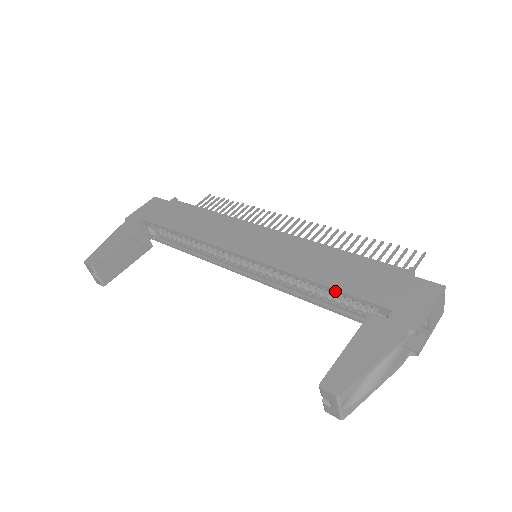
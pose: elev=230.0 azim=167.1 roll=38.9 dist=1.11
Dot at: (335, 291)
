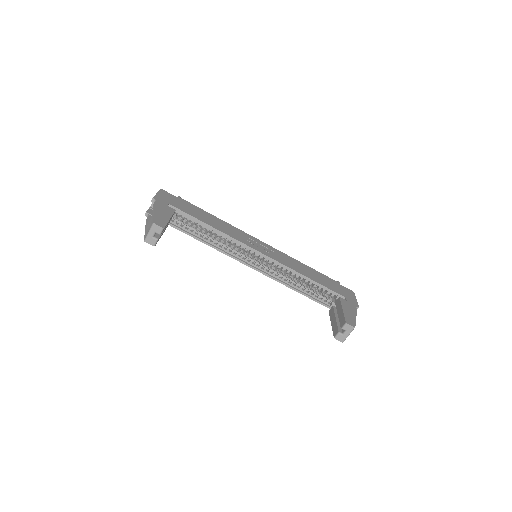
Dot at: (318, 284)
